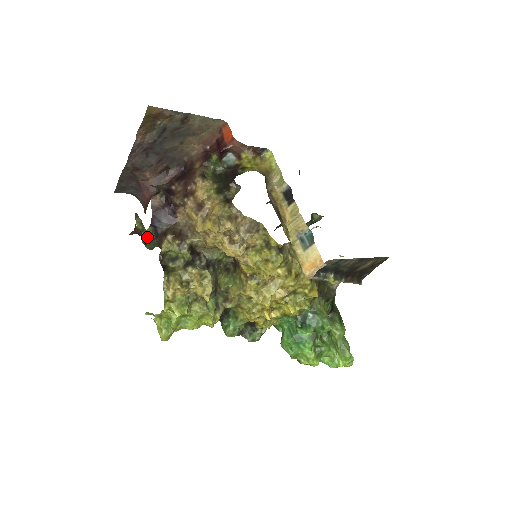
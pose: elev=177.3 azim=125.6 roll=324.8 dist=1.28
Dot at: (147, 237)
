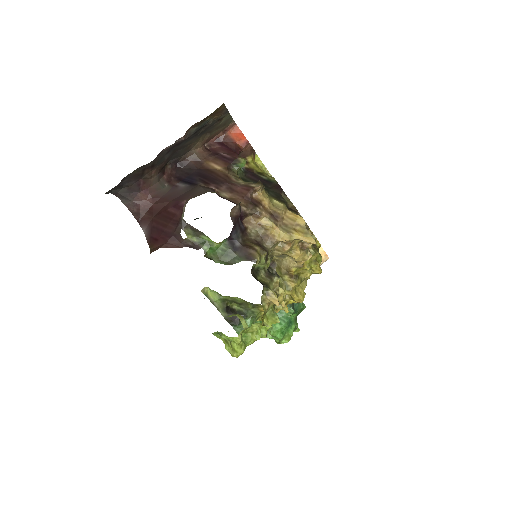
Dot at: (211, 250)
